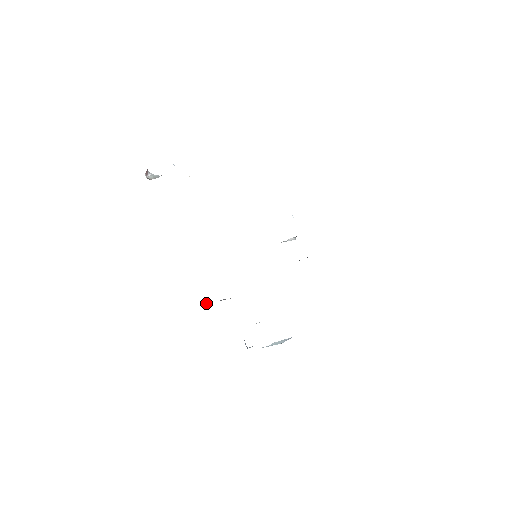
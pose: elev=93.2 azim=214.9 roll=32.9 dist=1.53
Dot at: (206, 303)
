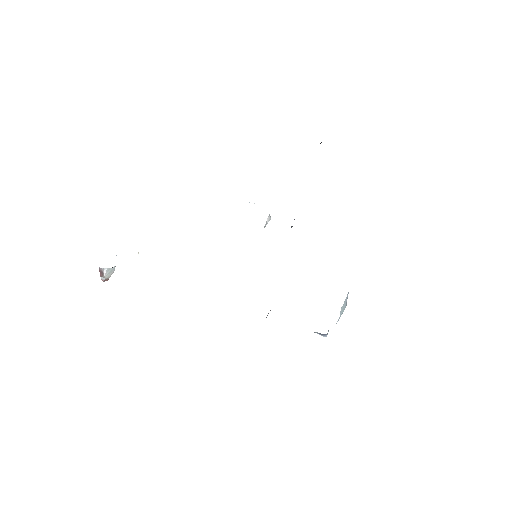
Dot at: occluded
